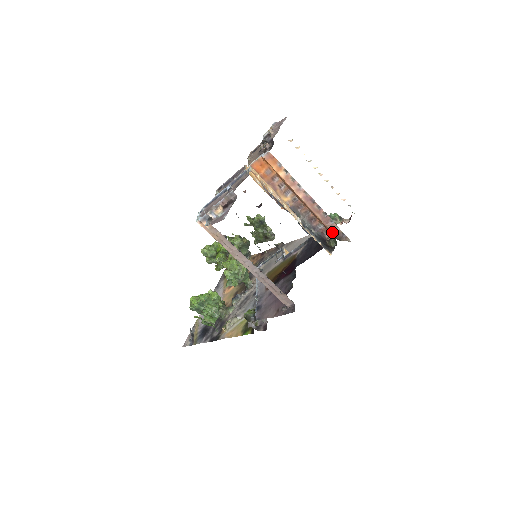
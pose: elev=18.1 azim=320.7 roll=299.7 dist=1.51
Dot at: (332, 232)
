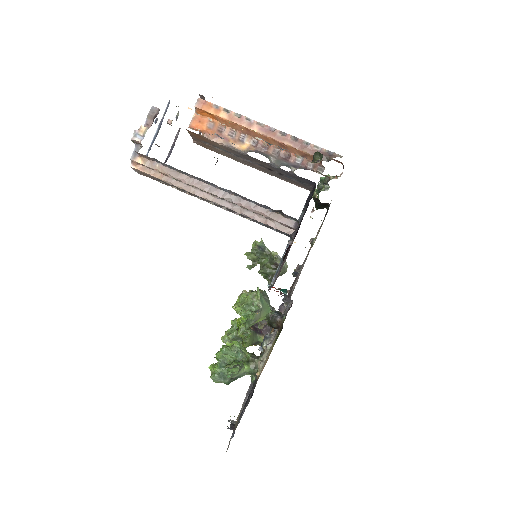
Dot at: occluded
